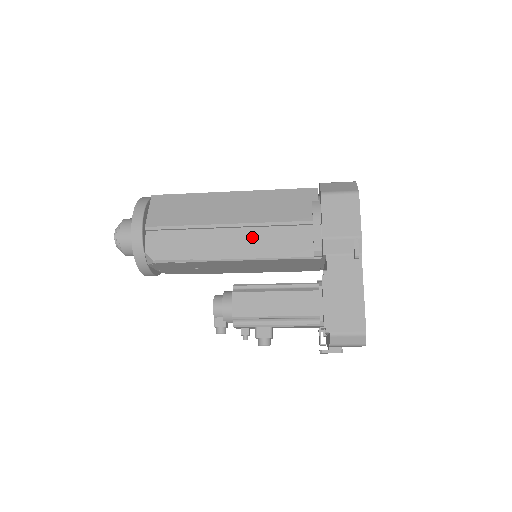
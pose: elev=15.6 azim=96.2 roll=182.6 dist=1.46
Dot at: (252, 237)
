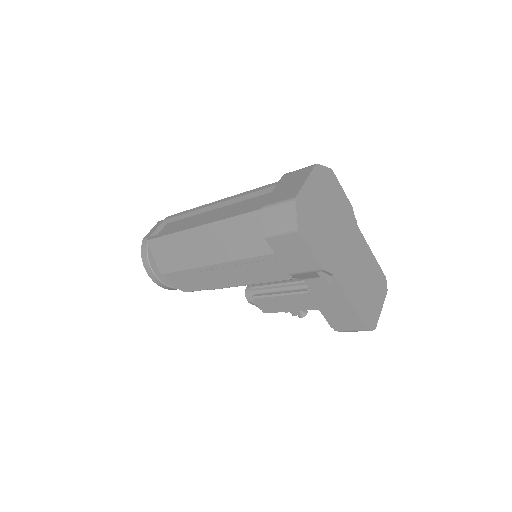
Dot at: (236, 270)
